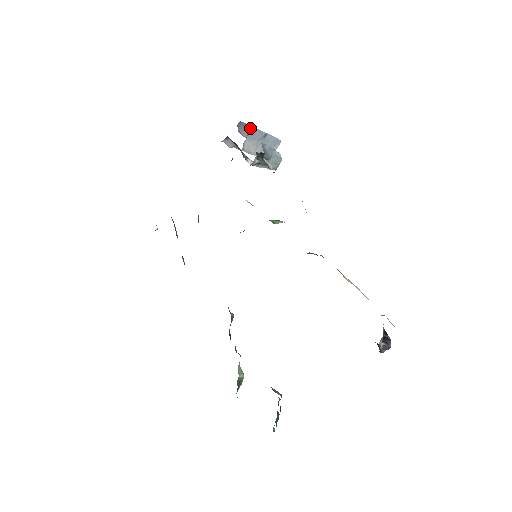
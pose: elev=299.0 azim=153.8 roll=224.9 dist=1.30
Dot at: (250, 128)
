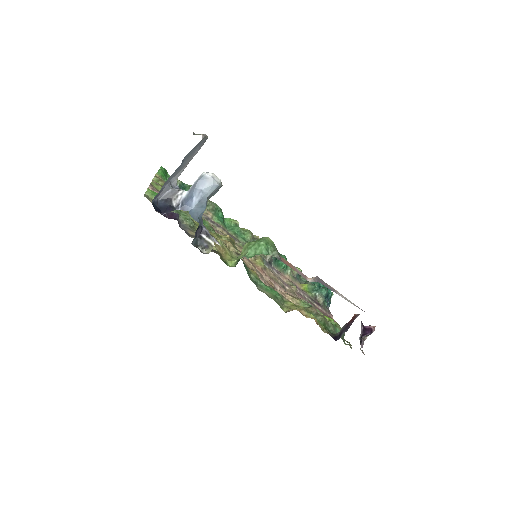
Dot at: (164, 184)
